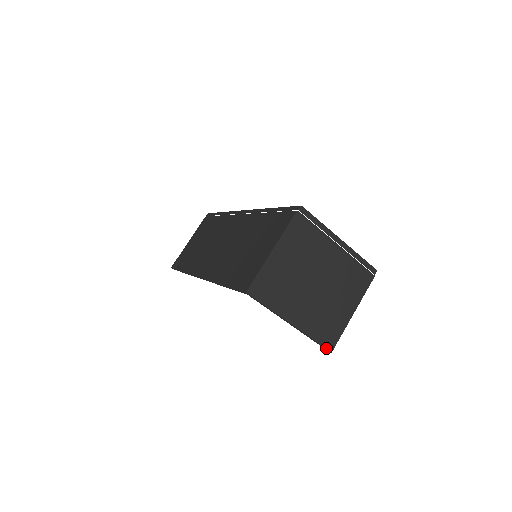
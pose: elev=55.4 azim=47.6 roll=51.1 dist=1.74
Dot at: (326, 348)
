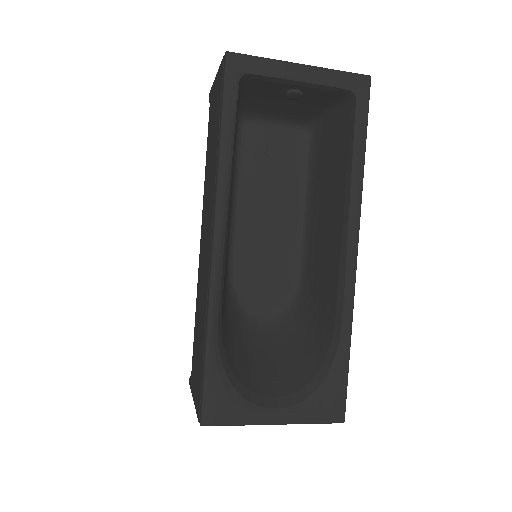
Dot at: occluded
